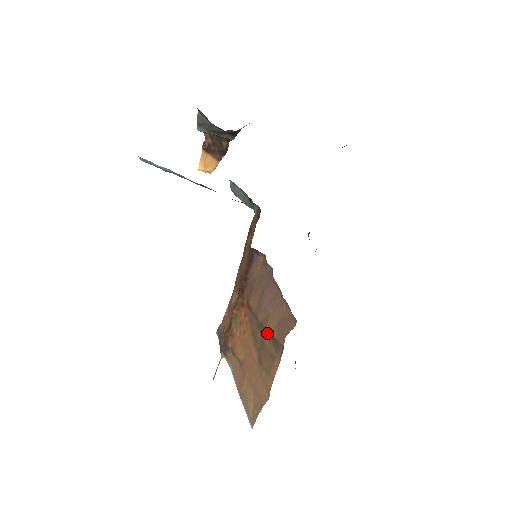
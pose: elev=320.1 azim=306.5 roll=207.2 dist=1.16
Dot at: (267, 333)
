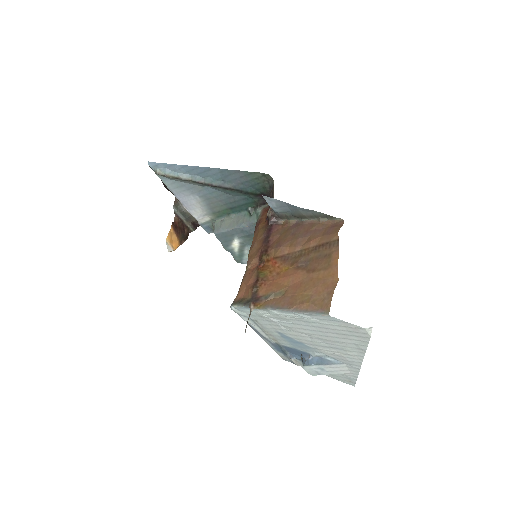
Dot at: (312, 250)
